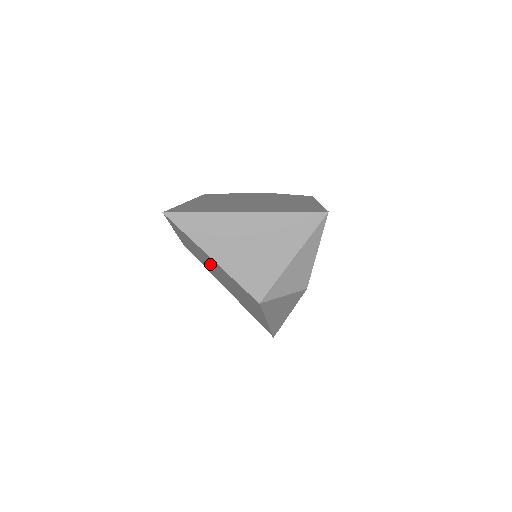
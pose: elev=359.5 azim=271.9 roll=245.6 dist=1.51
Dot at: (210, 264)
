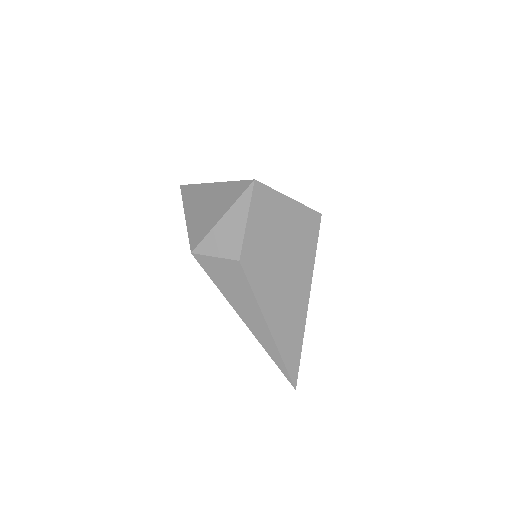
Dot at: occluded
